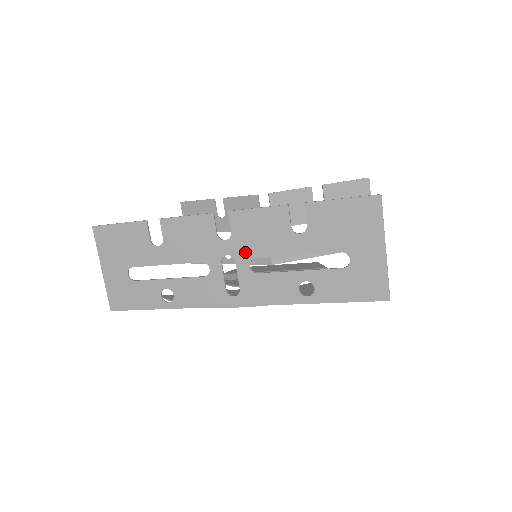
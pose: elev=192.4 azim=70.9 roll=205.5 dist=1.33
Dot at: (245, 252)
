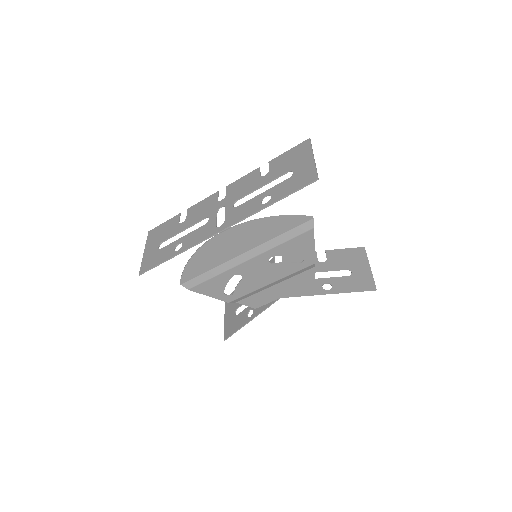
Dot at: (232, 200)
